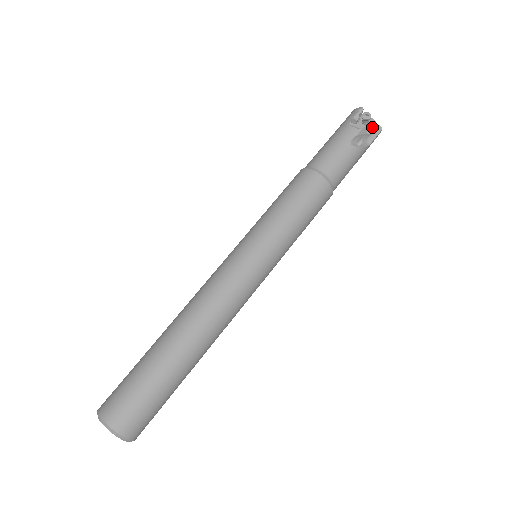
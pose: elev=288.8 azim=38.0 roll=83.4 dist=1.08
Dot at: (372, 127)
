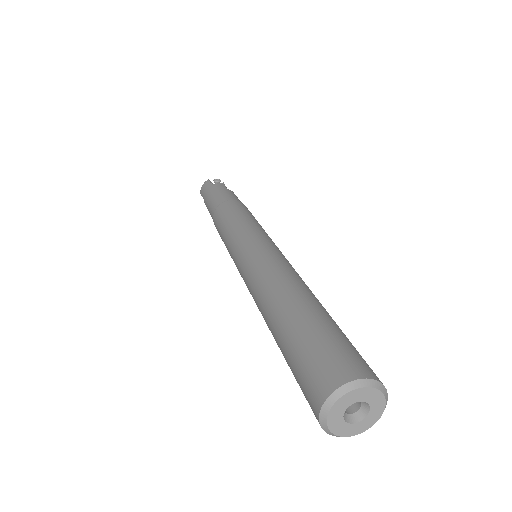
Dot at: occluded
